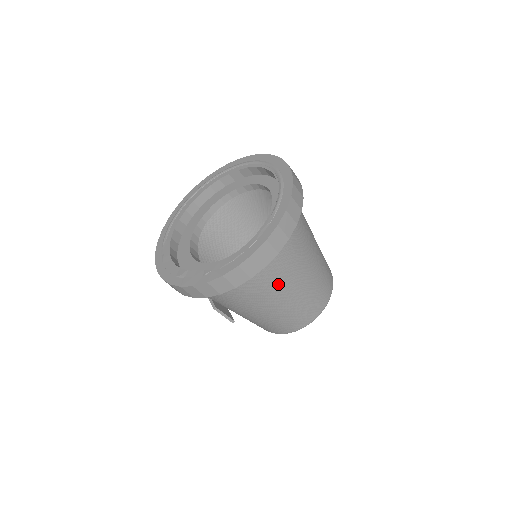
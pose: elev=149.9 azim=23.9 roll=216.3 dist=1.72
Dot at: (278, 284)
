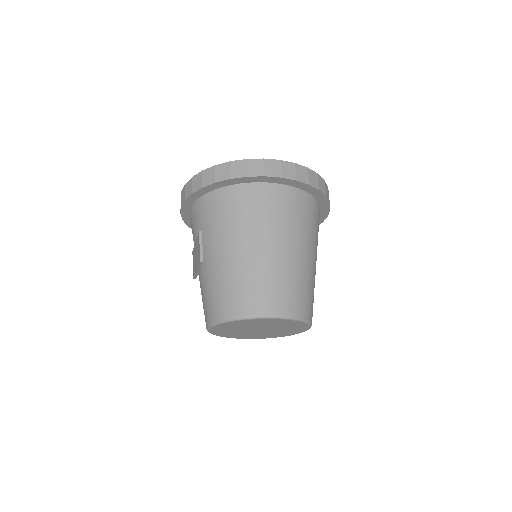
Dot at: (274, 224)
